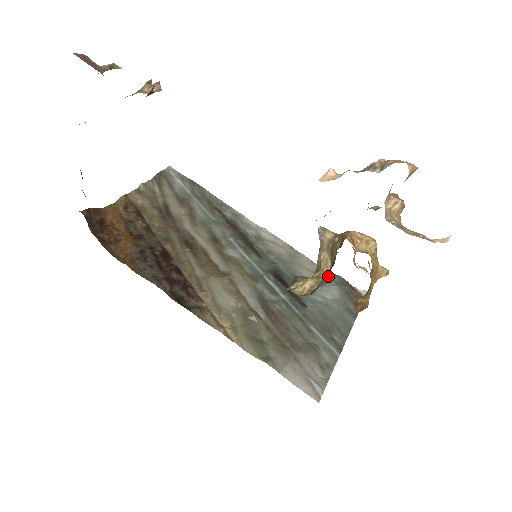
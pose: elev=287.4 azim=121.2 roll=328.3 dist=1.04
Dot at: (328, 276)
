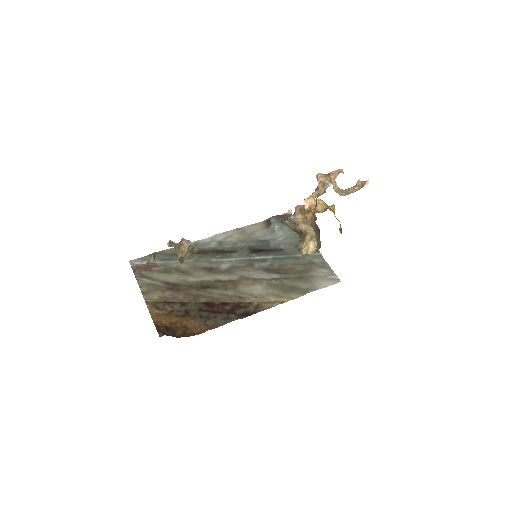
Dot at: (269, 223)
